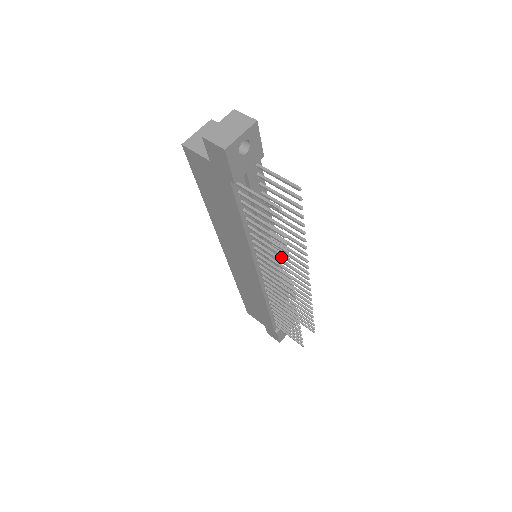
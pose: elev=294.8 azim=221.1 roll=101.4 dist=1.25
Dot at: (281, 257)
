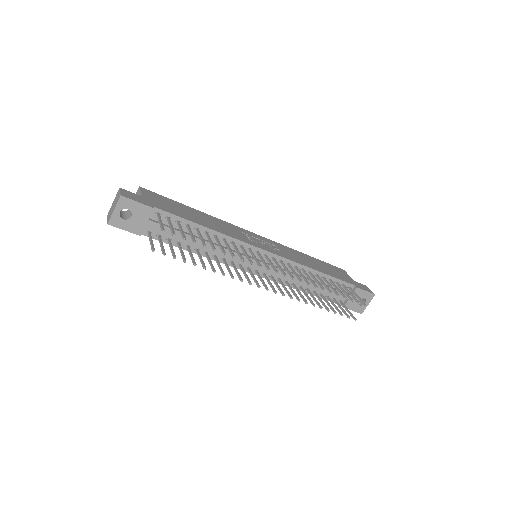
Dot at: (260, 257)
